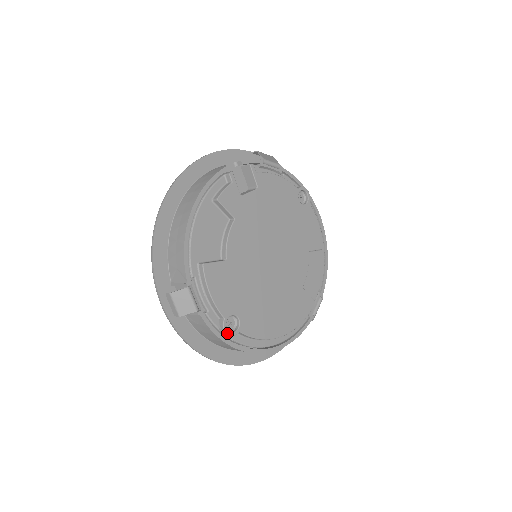
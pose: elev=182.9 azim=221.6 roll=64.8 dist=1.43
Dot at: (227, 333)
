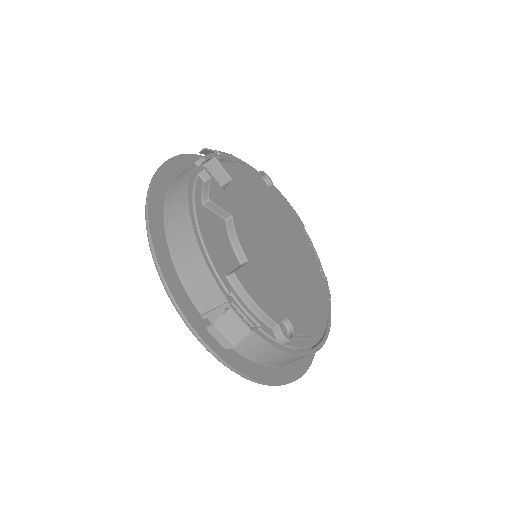
Dot at: (289, 340)
